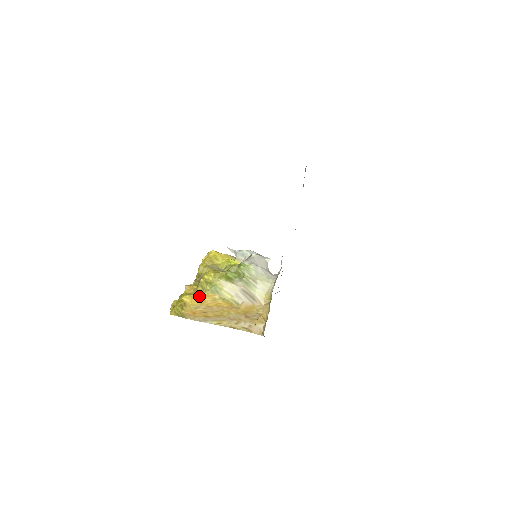
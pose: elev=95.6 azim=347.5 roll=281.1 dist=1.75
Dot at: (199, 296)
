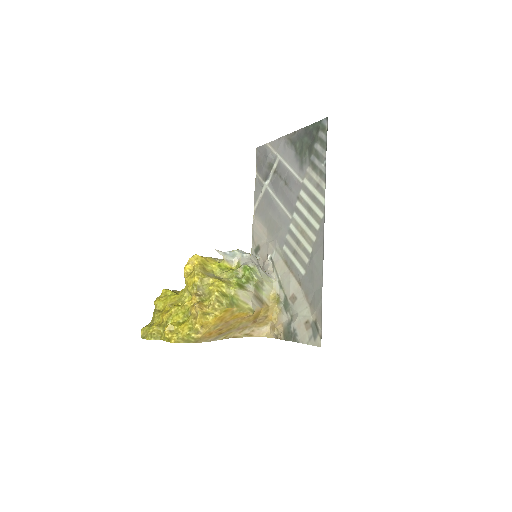
Dot at: (221, 313)
